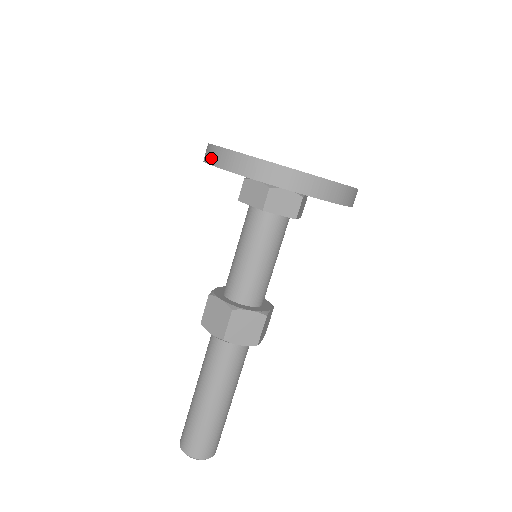
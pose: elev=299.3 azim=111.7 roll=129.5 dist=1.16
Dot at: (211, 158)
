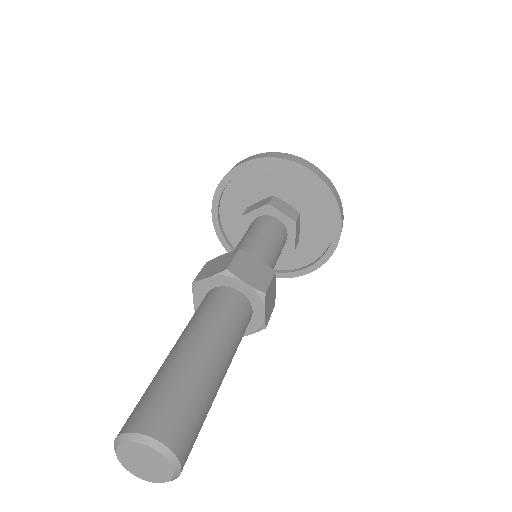
Dot at: (228, 172)
